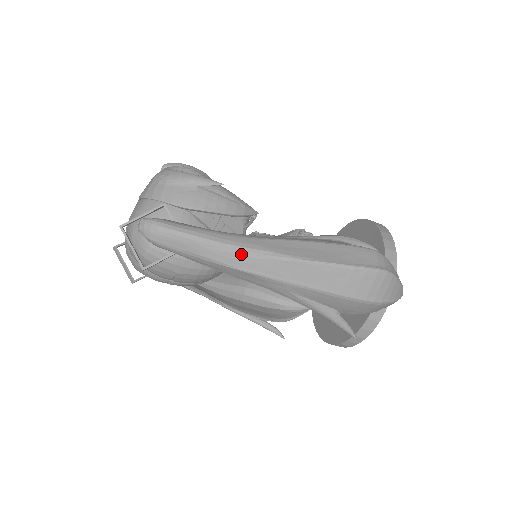
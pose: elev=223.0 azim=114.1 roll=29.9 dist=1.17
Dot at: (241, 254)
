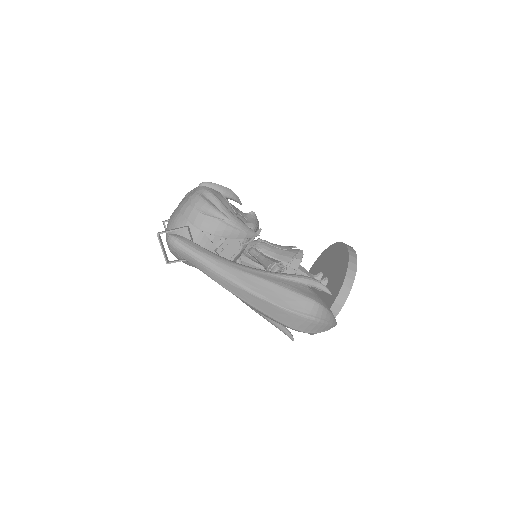
Dot at: (224, 279)
